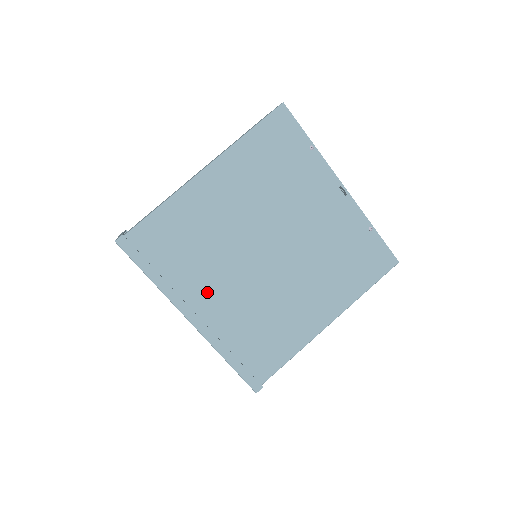
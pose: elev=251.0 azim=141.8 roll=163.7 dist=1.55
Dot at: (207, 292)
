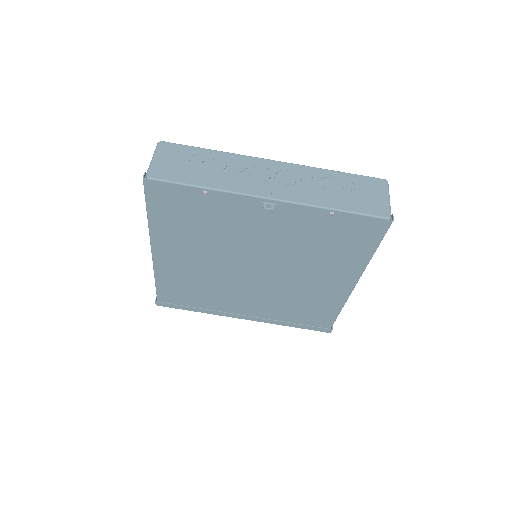
Dot at: (237, 303)
